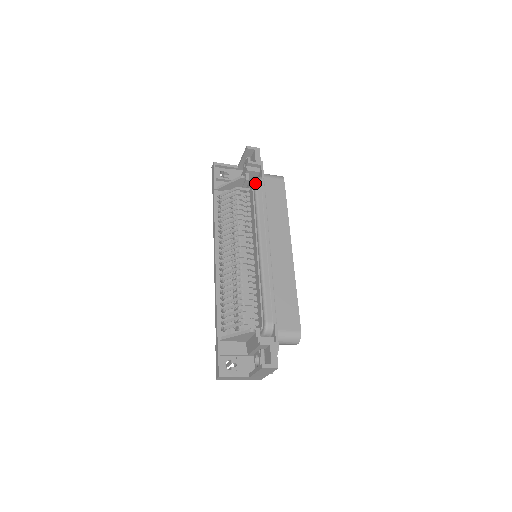
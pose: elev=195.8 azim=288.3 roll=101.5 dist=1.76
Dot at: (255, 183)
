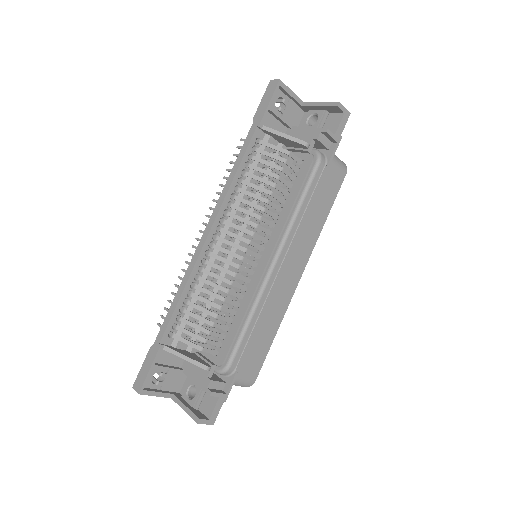
Dot at: (316, 167)
